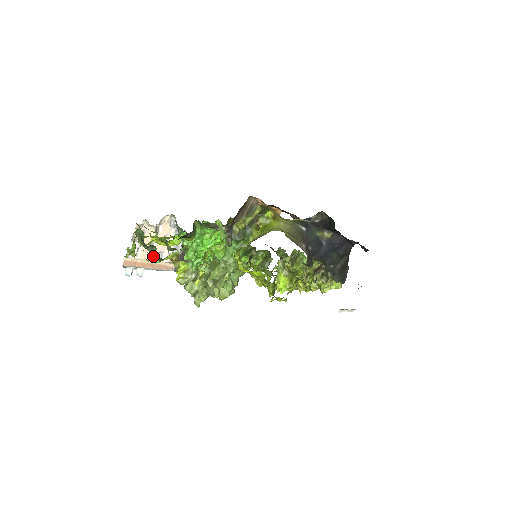
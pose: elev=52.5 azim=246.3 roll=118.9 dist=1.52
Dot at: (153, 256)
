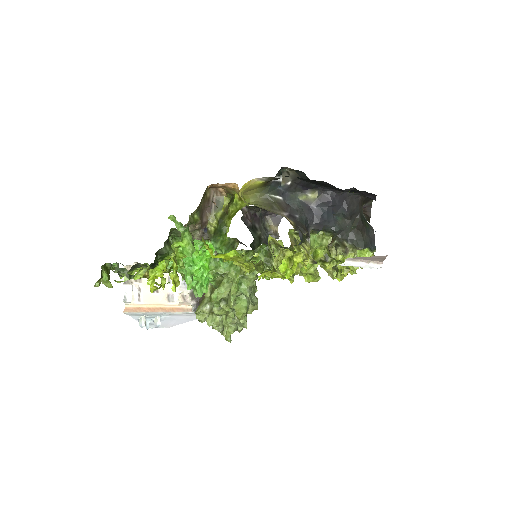
Dot at: (161, 299)
